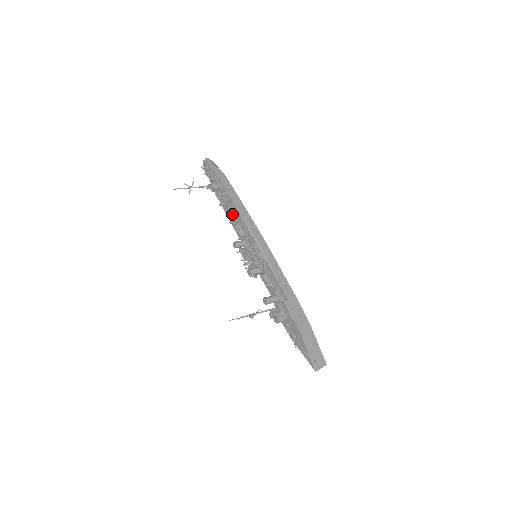
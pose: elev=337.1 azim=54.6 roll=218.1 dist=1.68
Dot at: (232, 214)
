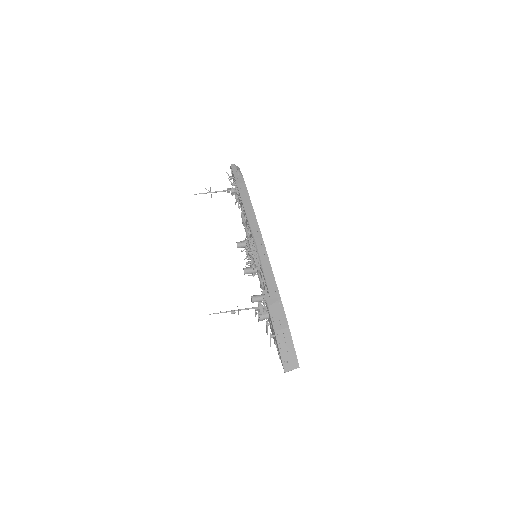
Dot at: (242, 216)
